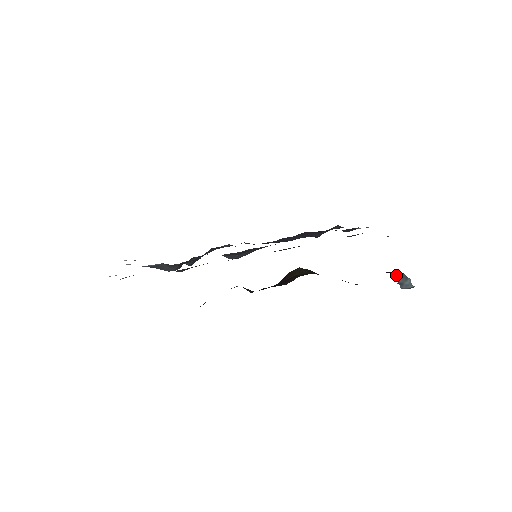
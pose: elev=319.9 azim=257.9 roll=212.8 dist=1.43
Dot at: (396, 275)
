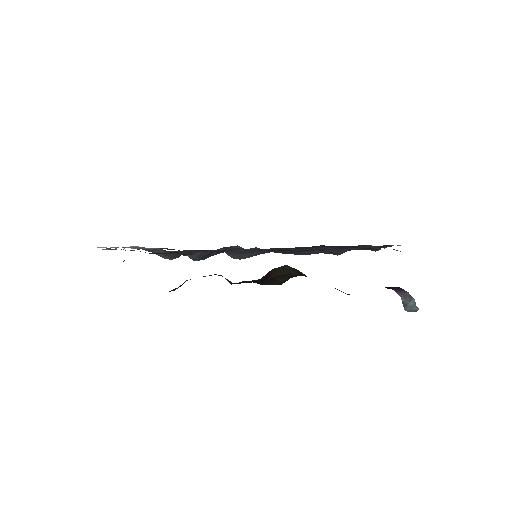
Dot at: (399, 293)
